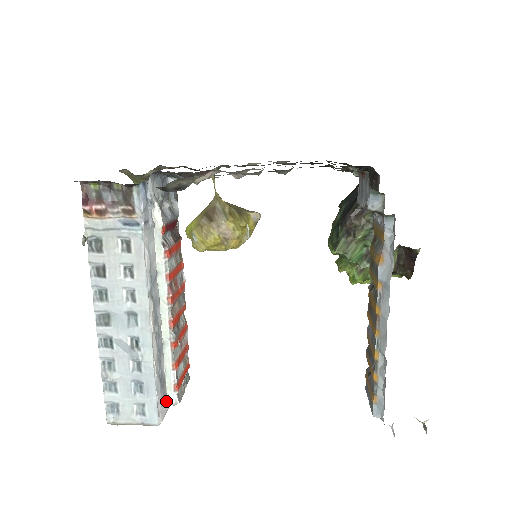
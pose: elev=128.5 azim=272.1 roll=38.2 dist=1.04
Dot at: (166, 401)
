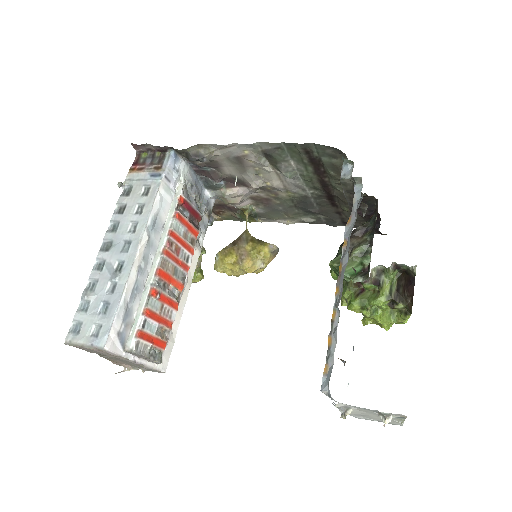
Dot at: (124, 344)
